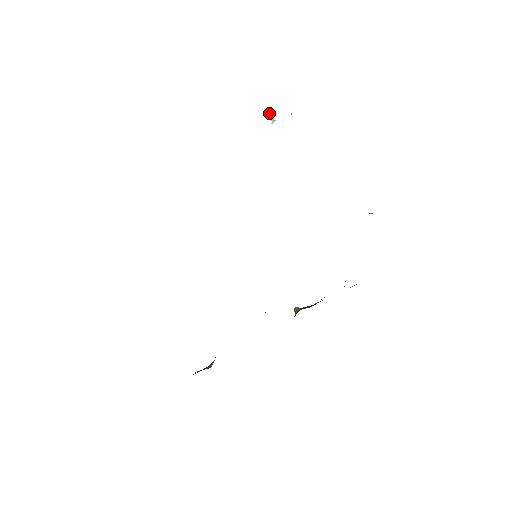
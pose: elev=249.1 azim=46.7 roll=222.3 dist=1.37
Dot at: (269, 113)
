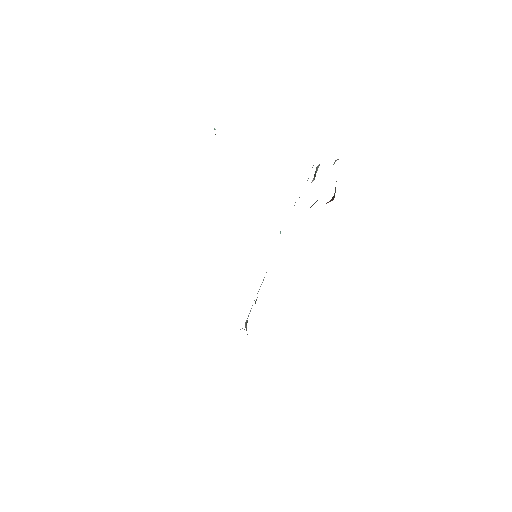
Dot at: occluded
